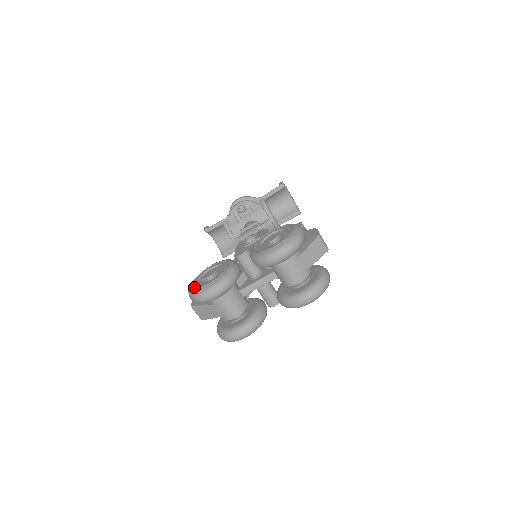
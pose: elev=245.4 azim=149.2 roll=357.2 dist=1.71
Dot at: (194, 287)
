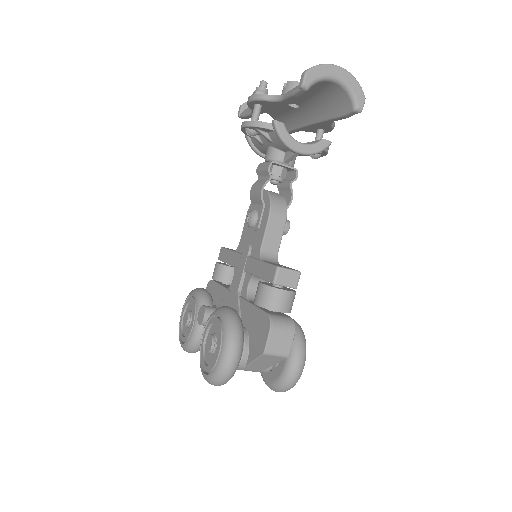
Dot at: (179, 324)
